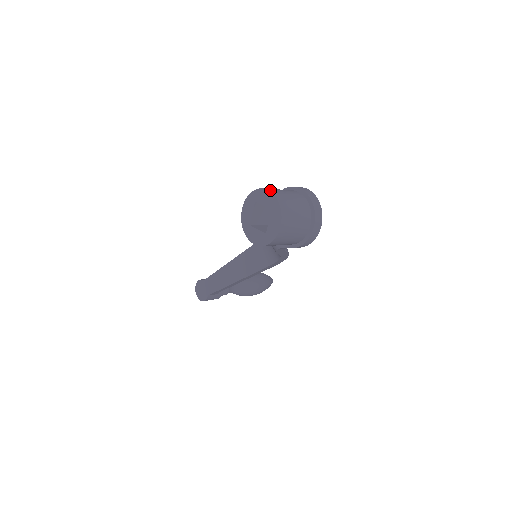
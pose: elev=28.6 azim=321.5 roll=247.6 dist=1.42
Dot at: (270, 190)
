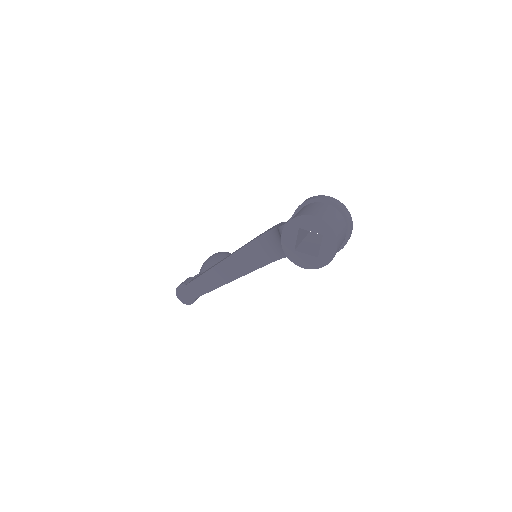
Dot at: (317, 216)
